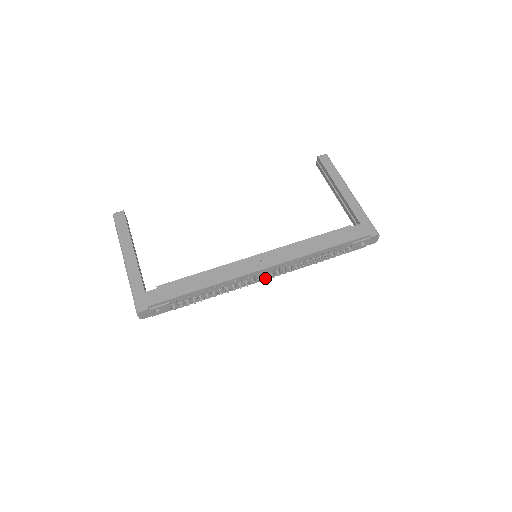
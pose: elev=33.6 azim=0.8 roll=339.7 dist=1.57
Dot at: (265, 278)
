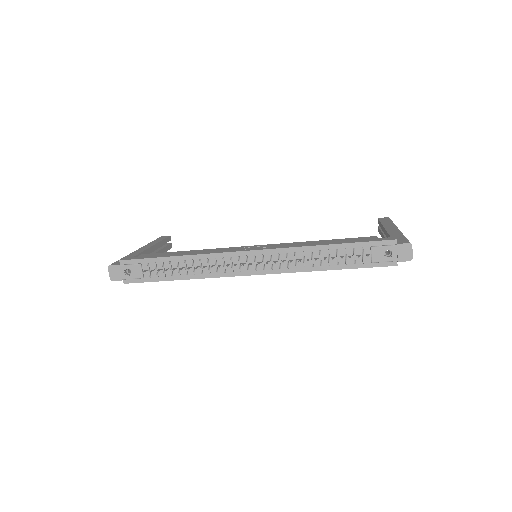
Dot at: (250, 264)
